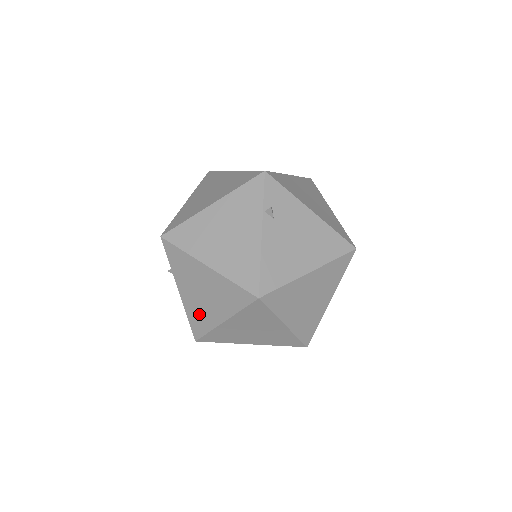
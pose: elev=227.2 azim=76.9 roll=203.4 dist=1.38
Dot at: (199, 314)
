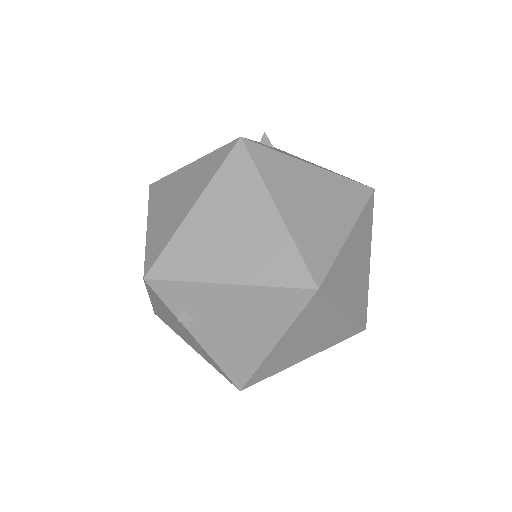
Dot at: occluded
